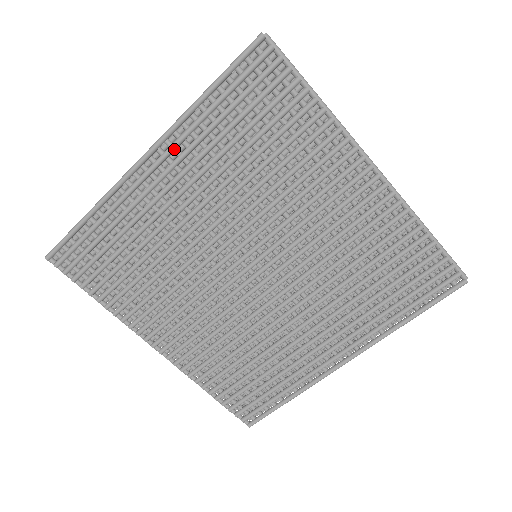
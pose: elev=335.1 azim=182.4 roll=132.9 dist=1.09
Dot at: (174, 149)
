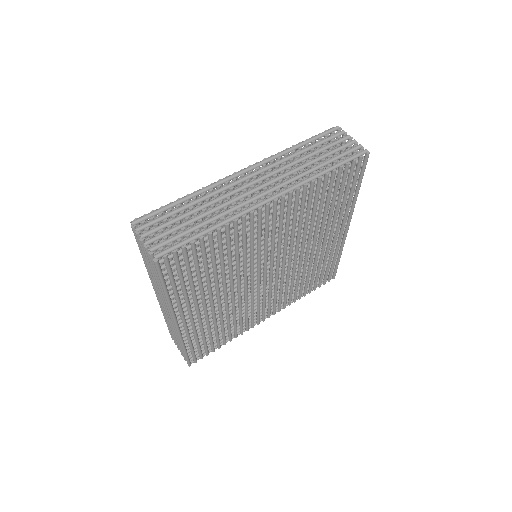
Dot at: (182, 309)
